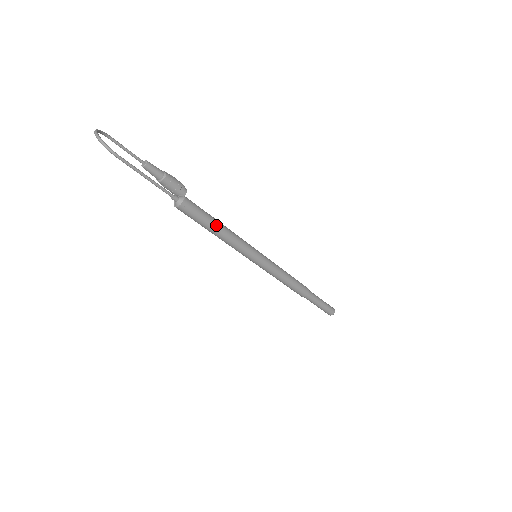
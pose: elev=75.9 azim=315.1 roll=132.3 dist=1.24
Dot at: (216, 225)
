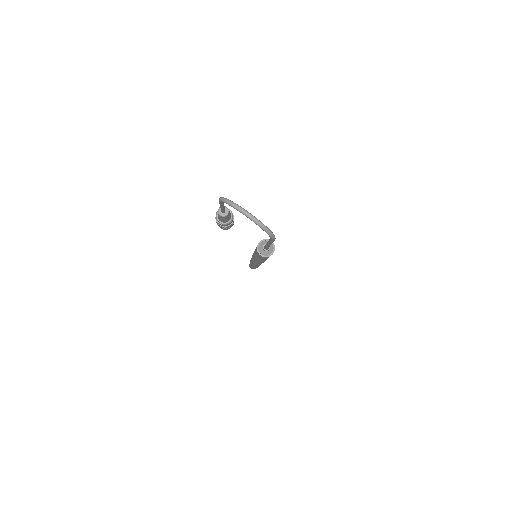
Dot at: occluded
